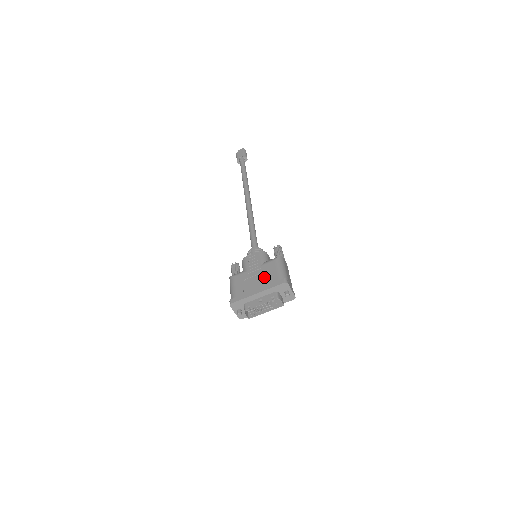
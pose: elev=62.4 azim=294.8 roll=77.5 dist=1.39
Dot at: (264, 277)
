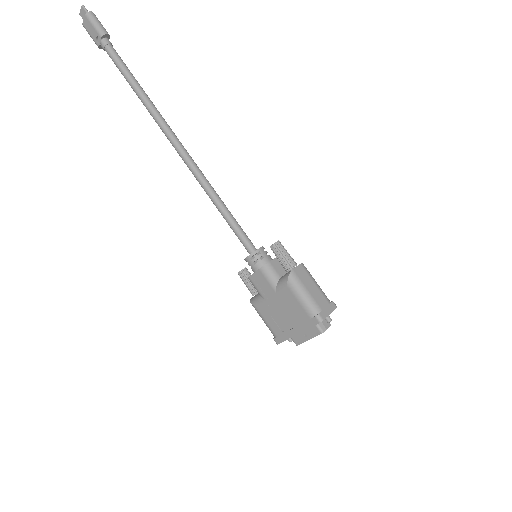
Dot at: (290, 311)
